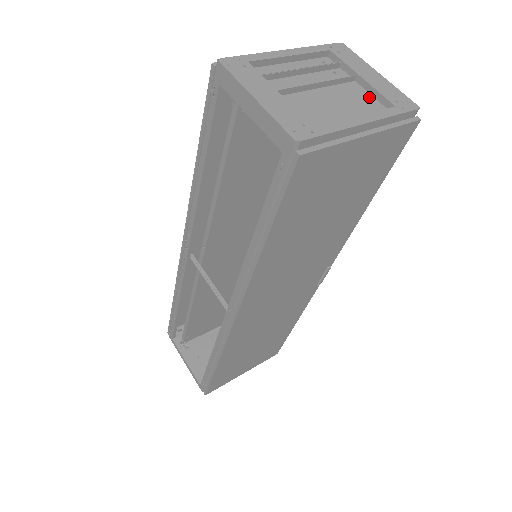
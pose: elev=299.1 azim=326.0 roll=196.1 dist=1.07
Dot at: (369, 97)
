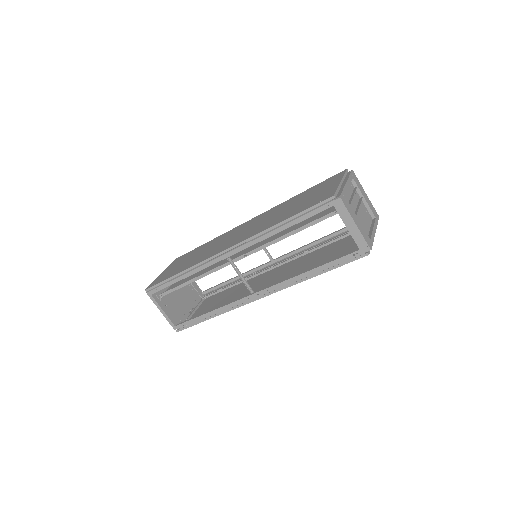
Dot at: (366, 209)
